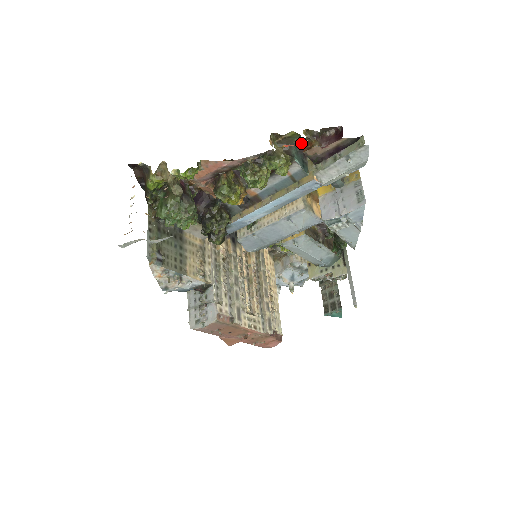
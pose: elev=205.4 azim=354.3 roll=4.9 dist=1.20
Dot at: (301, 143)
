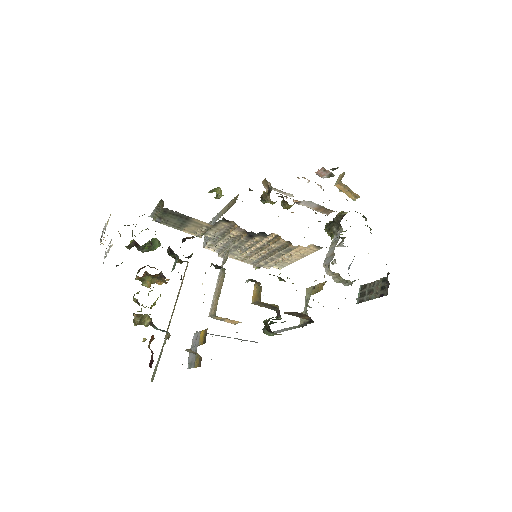
Dot at: occluded
